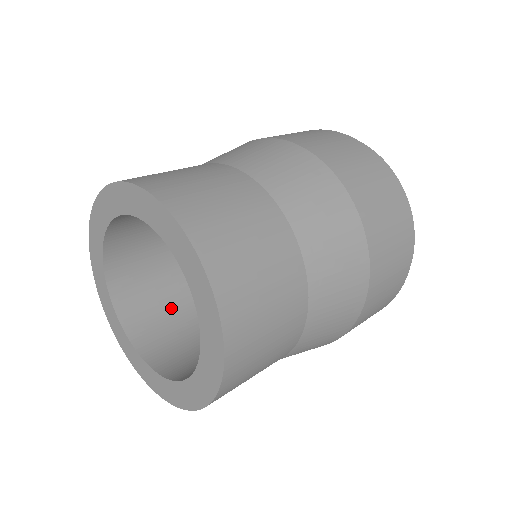
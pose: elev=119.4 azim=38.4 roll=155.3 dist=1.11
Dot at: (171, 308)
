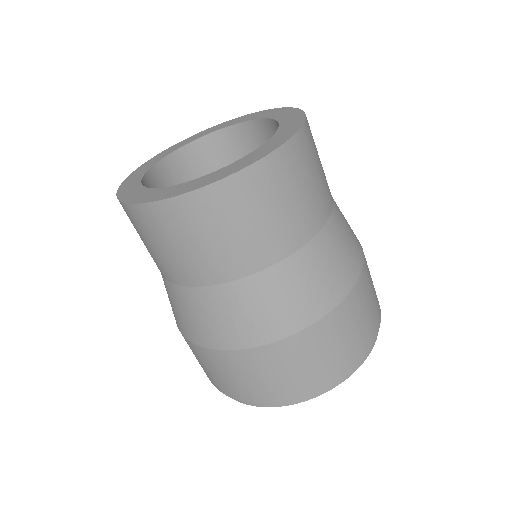
Dot at: occluded
